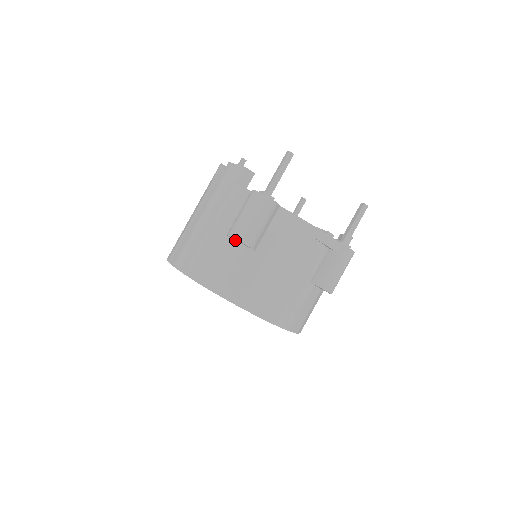
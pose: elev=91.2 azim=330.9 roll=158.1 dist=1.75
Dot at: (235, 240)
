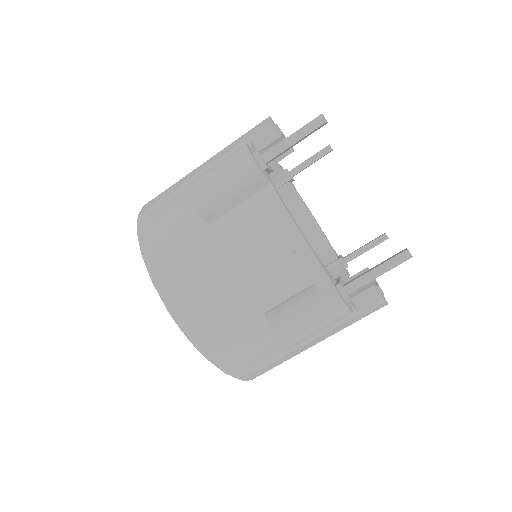
Dot at: occluded
